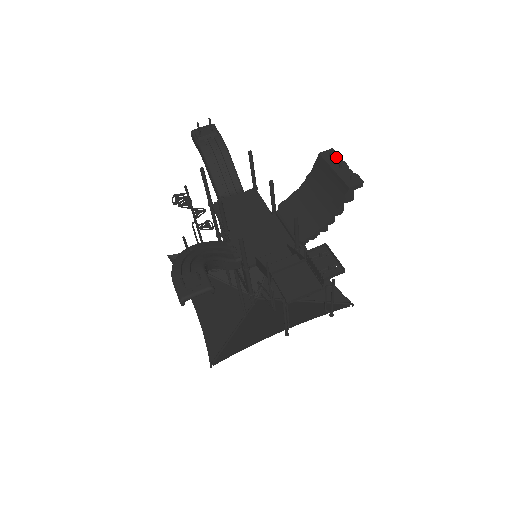
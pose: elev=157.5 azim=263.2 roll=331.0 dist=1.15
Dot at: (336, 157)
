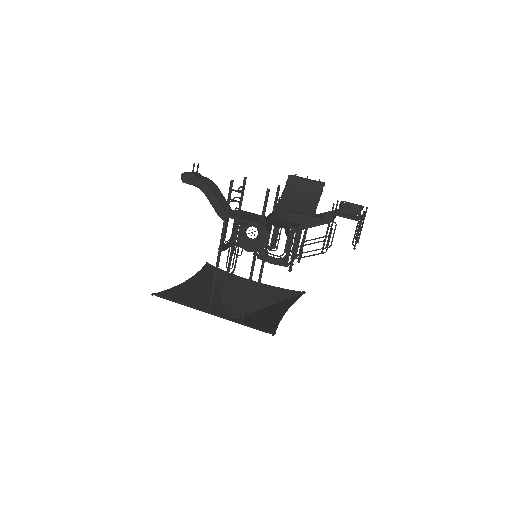
Dot at: (299, 177)
